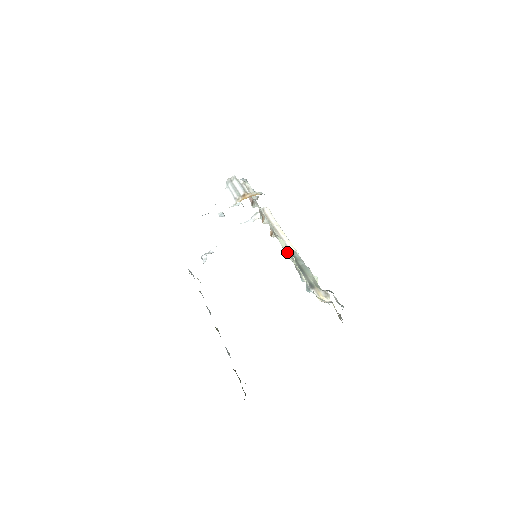
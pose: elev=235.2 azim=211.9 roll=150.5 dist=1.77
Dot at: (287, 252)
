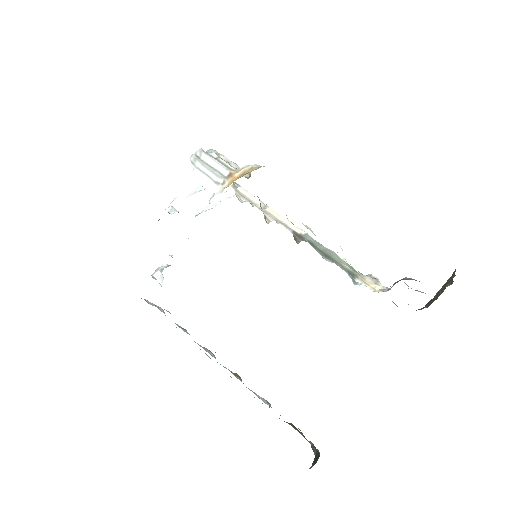
Dot at: occluded
